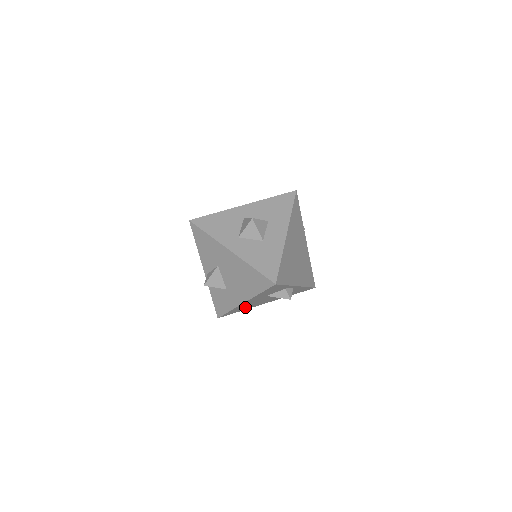
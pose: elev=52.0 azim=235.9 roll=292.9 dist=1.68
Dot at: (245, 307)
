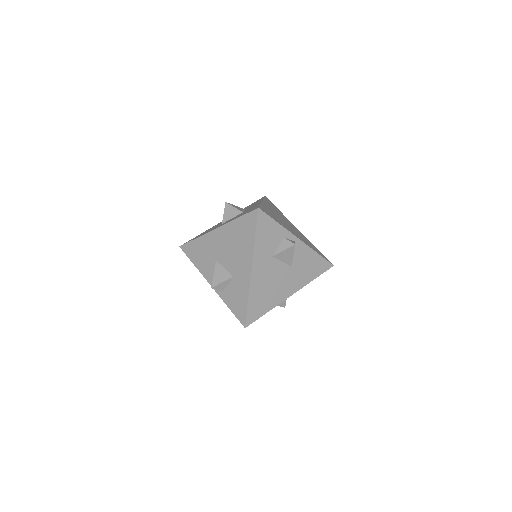
Dot at: (265, 297)
